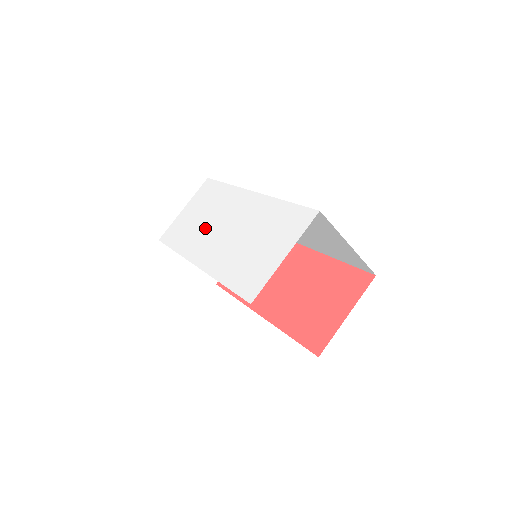
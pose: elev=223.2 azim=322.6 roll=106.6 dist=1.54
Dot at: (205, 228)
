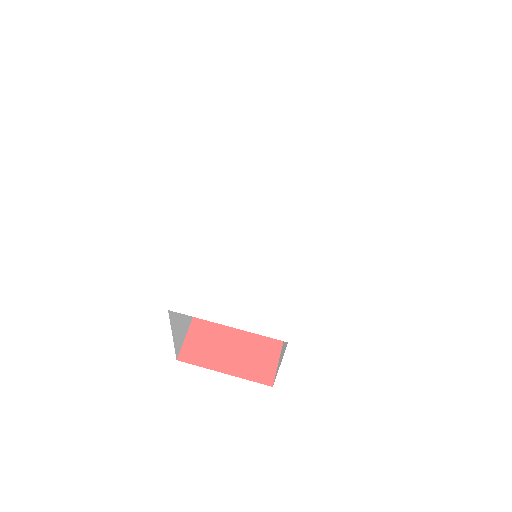
Dot at: (259, 195)
